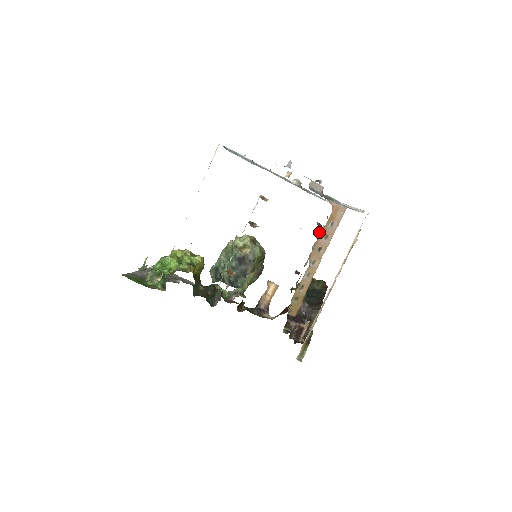
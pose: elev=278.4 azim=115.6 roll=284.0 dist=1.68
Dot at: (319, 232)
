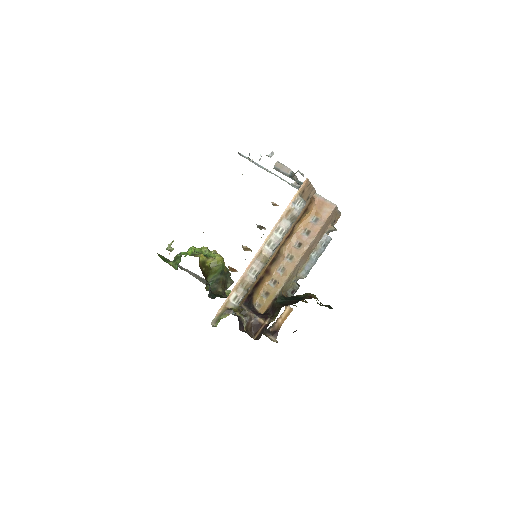
Dot at: (320, 240)
